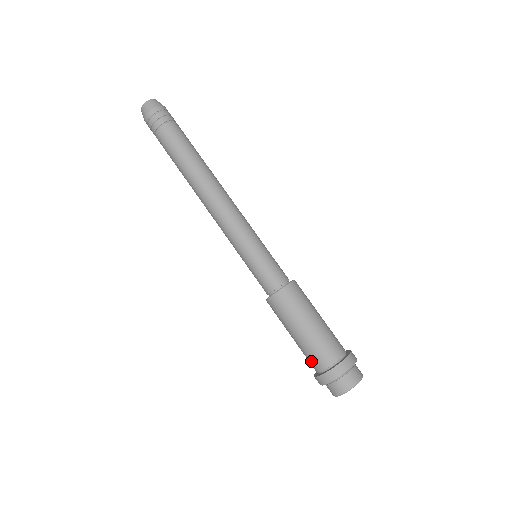
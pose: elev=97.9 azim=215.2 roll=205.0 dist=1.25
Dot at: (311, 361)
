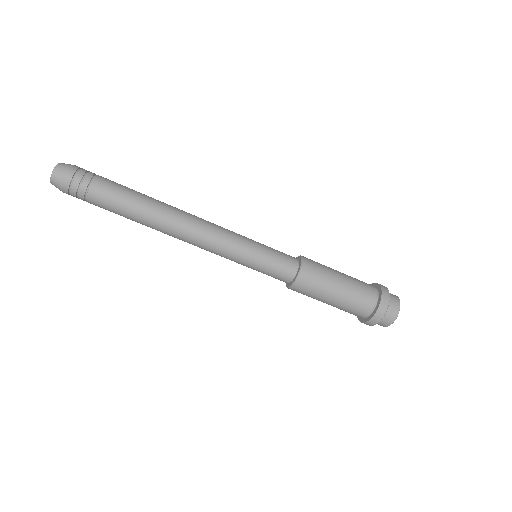
Dot at: occluded
